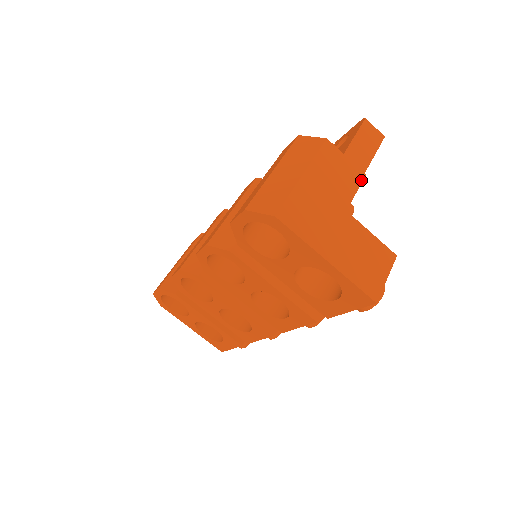
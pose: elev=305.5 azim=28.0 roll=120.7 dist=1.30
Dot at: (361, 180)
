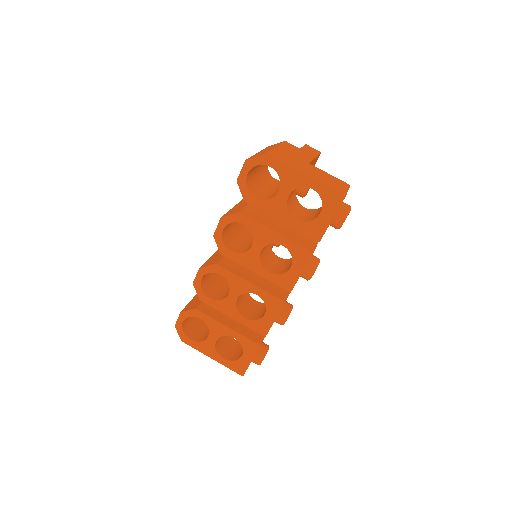
Dot at: (313, 157)
